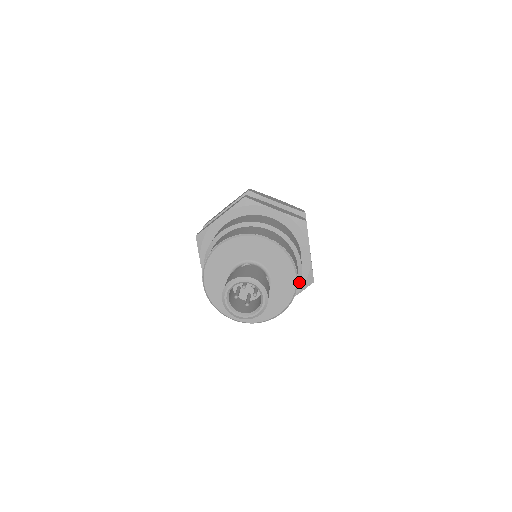
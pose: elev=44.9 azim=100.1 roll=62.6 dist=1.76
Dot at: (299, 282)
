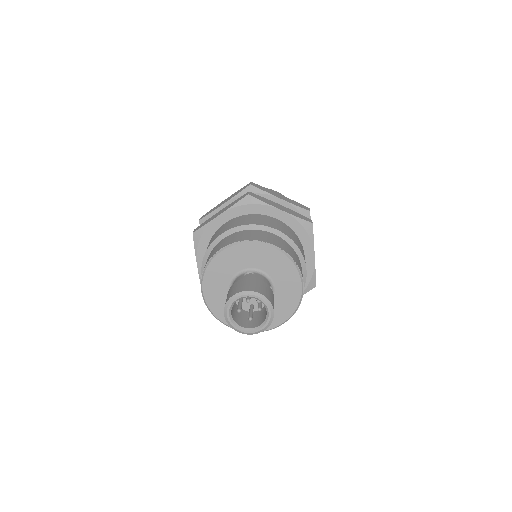
Dot at: occluded
